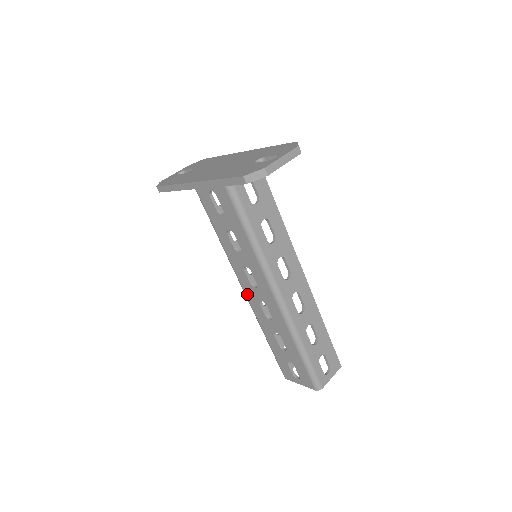
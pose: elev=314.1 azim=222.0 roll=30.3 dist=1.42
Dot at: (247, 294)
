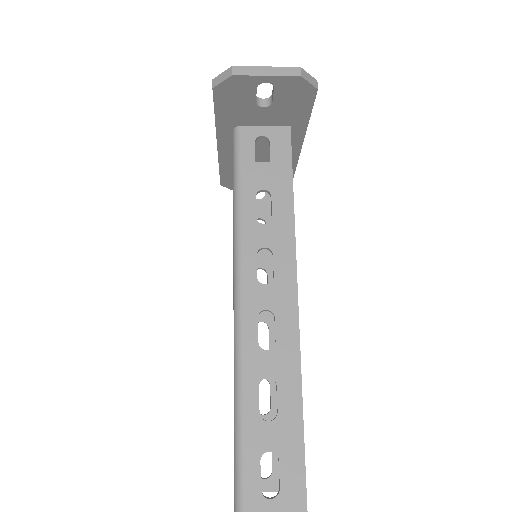
Dot at: occluded
